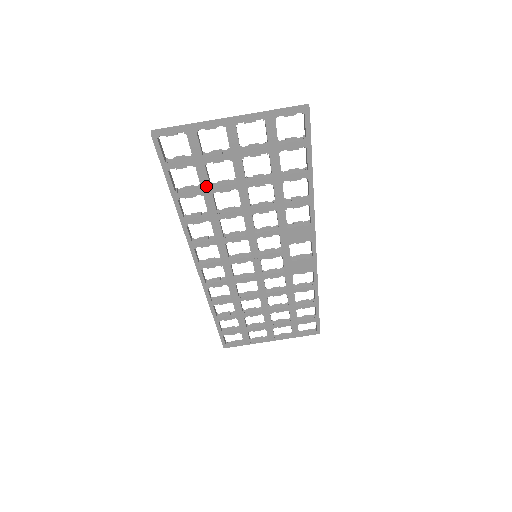
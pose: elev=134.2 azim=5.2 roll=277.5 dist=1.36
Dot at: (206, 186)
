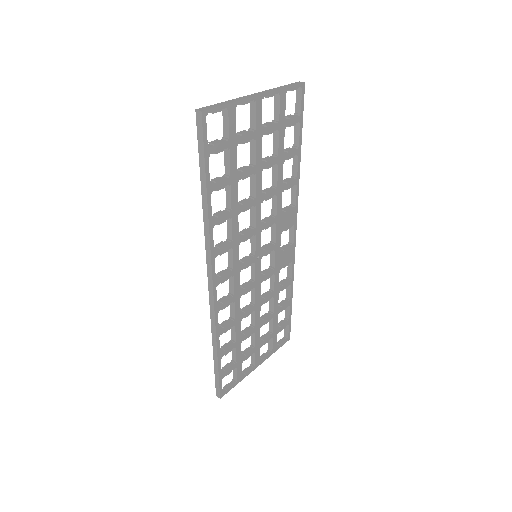
Dot at: (234, 173)
